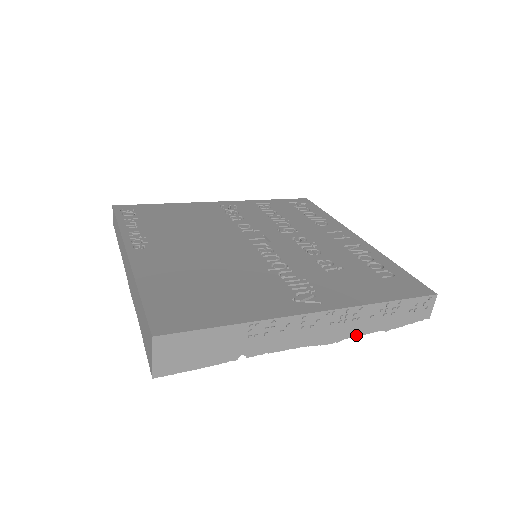
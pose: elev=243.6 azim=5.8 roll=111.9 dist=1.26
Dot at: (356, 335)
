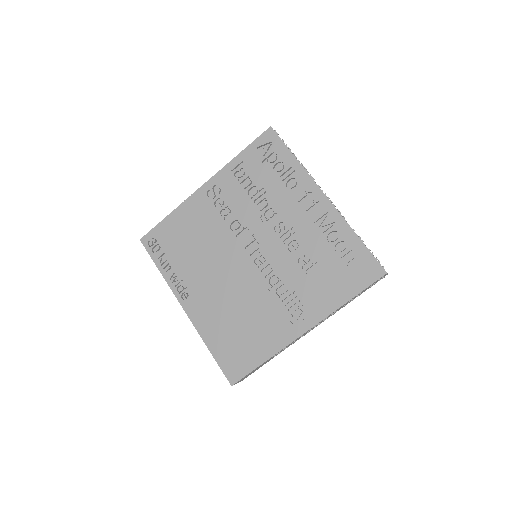
Dot at: occluded
